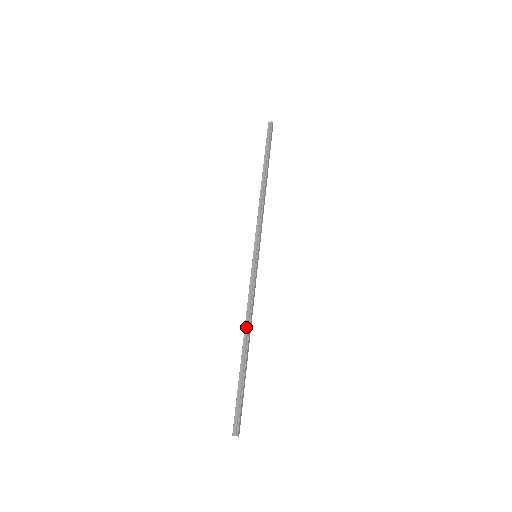
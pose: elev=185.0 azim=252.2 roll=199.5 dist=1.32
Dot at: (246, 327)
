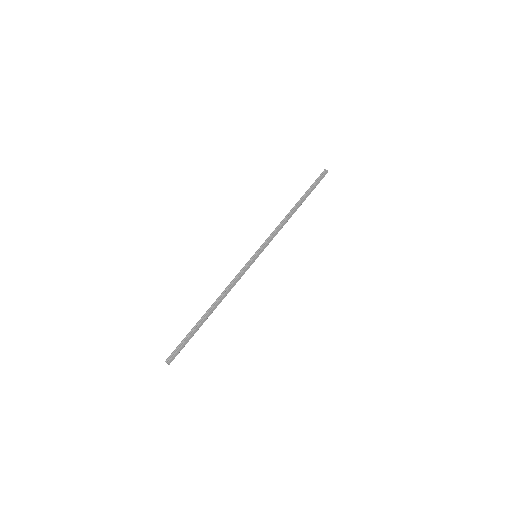
Dot at: (218, 298)
